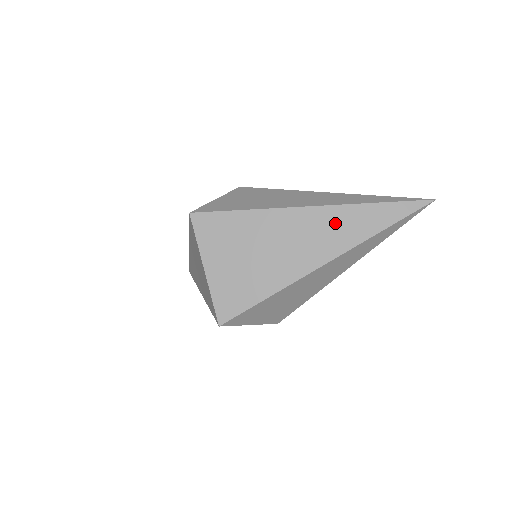
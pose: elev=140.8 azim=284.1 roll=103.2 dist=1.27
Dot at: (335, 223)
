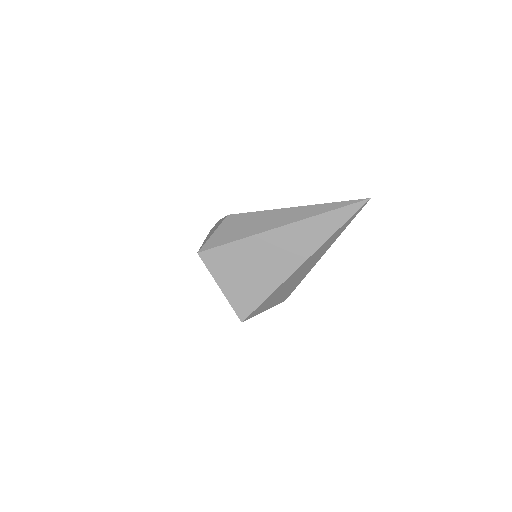
Dot at: (301, 234)
